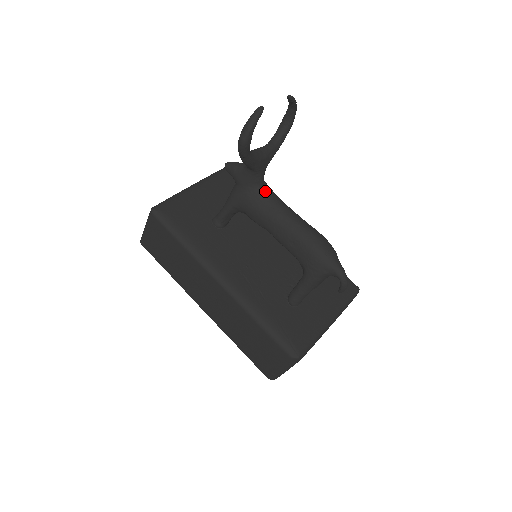
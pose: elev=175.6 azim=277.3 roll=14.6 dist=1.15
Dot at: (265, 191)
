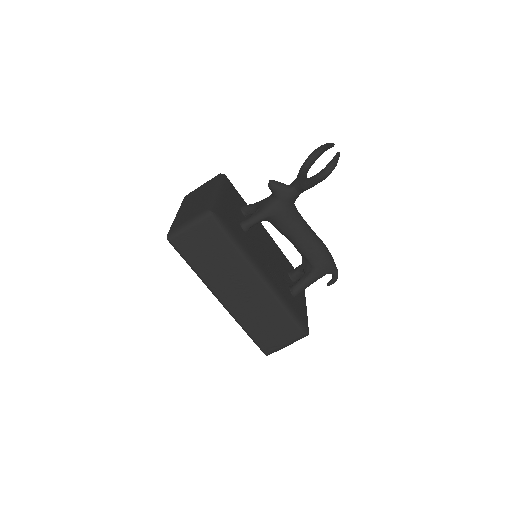
Dot at: (296, 208)
